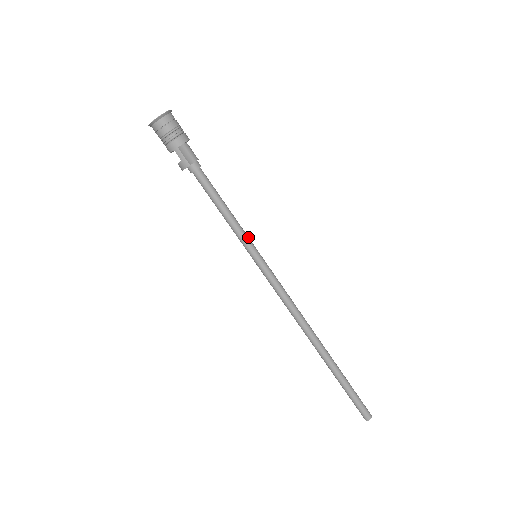
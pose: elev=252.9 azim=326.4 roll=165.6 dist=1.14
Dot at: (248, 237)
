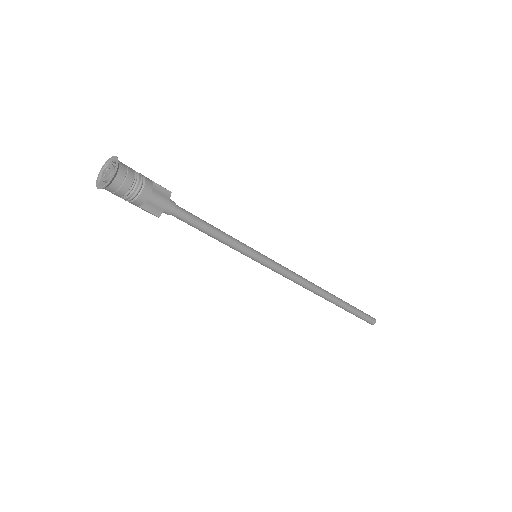
Dot at: (244, 248)
